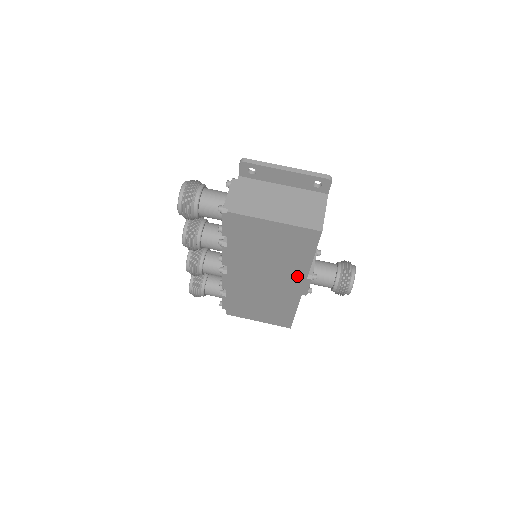
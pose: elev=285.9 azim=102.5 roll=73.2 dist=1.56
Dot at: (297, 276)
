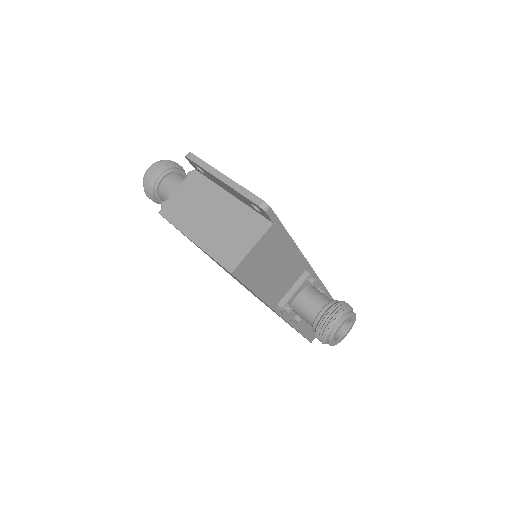
Dot at: occluded
